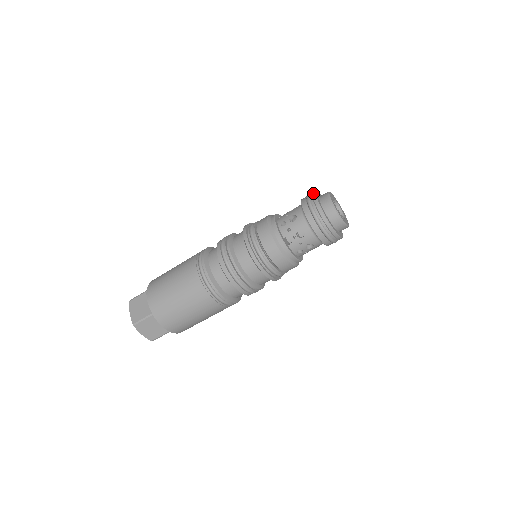
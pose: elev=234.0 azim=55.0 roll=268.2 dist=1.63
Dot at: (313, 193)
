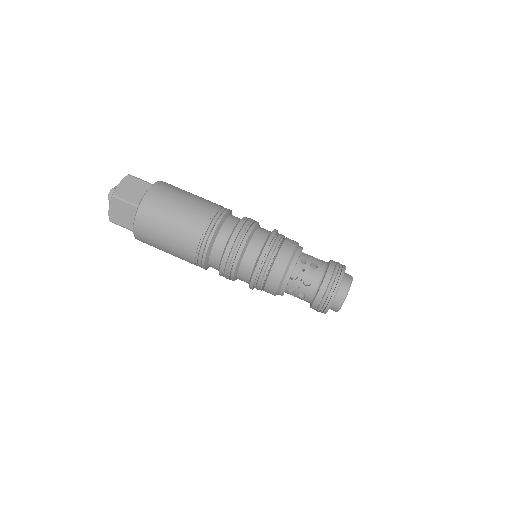
Dot at: (344, 266)
